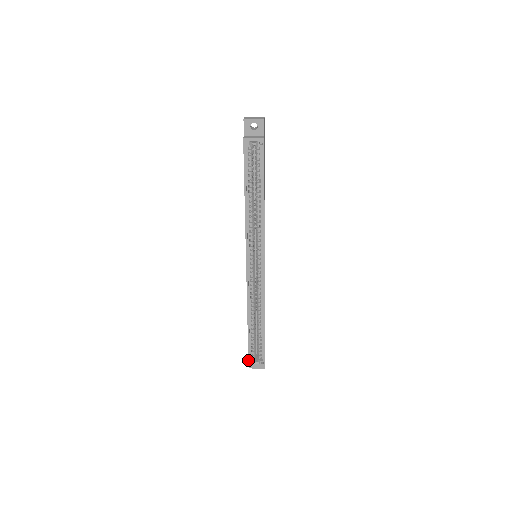
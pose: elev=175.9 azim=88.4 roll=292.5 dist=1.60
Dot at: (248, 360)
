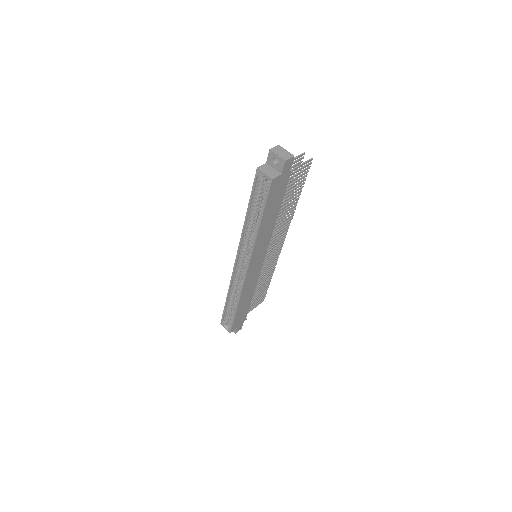
Dot at: (221, 320)
